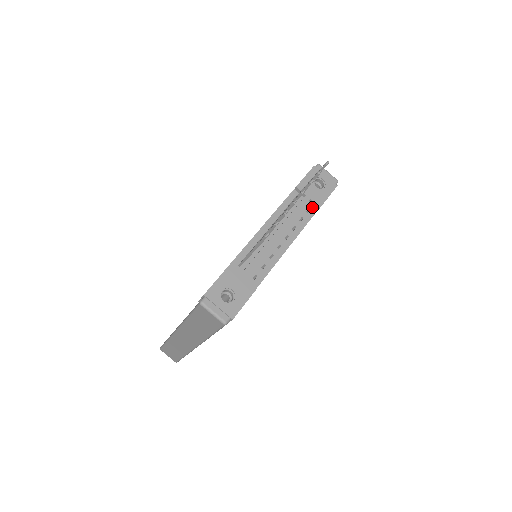
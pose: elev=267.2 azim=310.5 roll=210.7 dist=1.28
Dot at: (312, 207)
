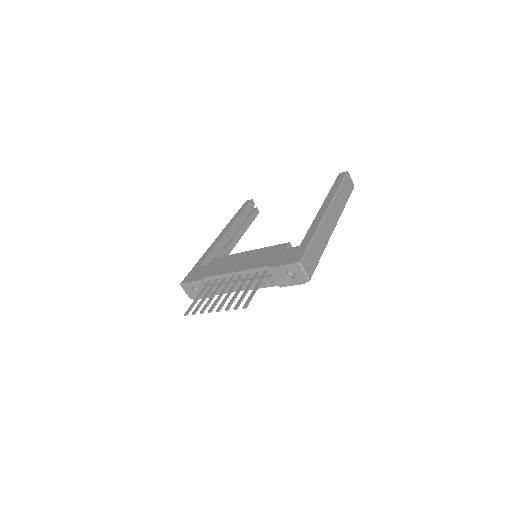
Dot at: (277, 282)
